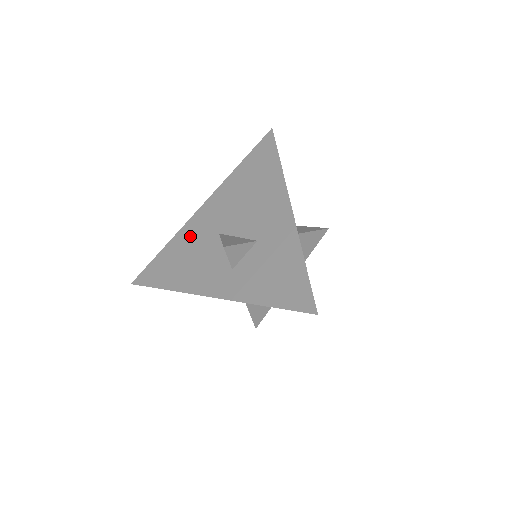
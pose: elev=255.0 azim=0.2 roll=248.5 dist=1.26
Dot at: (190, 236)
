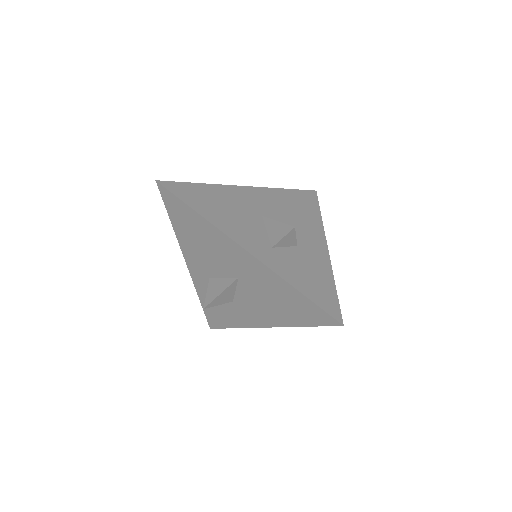
Dot at: (233, 196)
